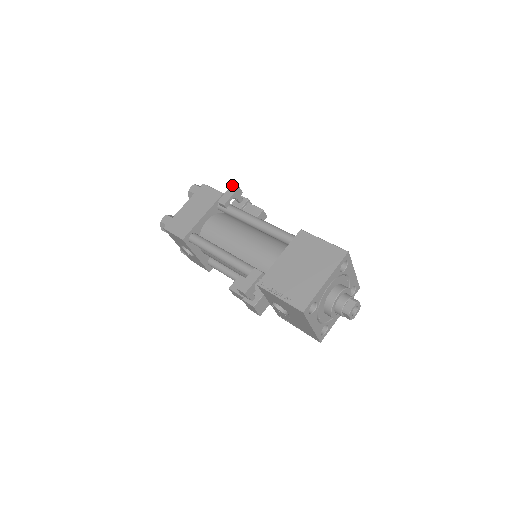
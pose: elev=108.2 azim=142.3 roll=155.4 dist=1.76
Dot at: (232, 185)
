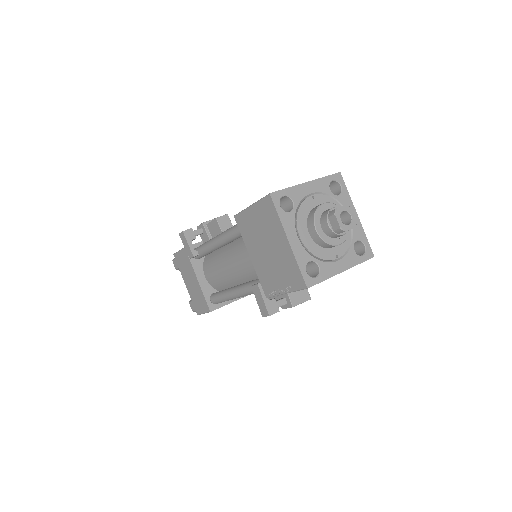
Dot at: (180, 236)
